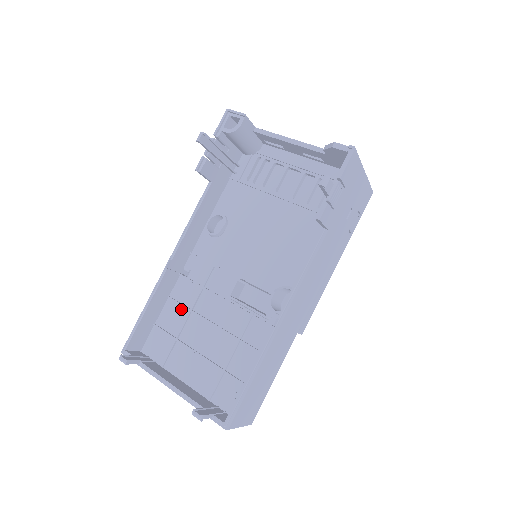
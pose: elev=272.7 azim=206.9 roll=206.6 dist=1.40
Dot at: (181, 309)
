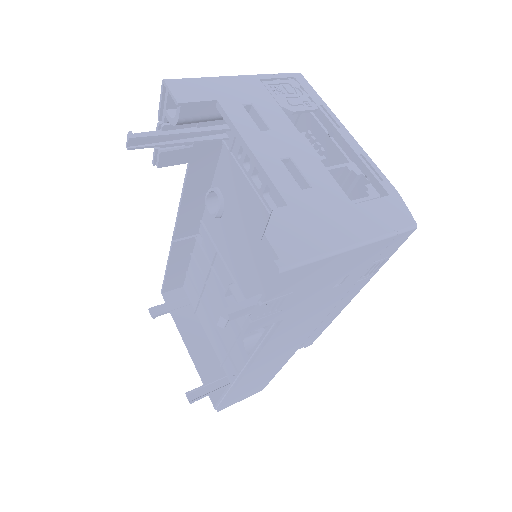
Dot at: (200, 273)
